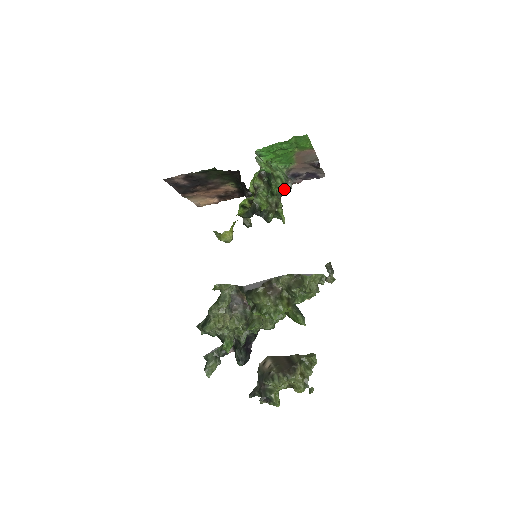
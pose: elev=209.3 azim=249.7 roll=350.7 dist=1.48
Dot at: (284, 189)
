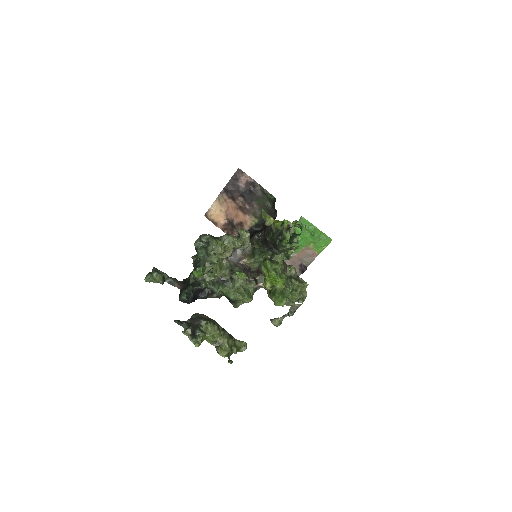
Dot at: occluded
